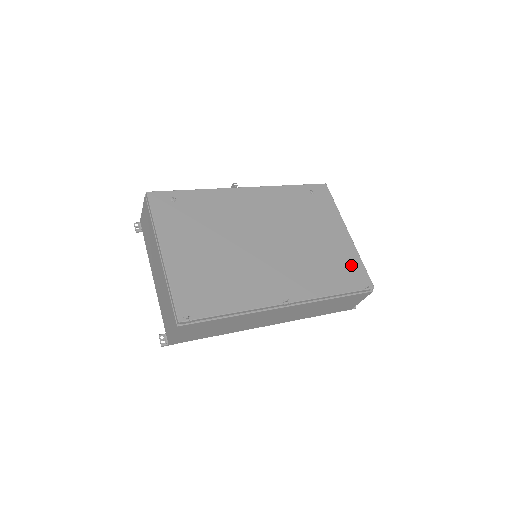
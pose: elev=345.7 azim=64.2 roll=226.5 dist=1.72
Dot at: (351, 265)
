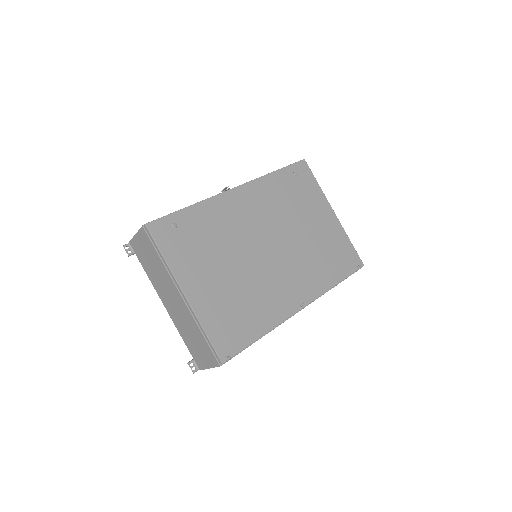
Dot at: (343, 248)
